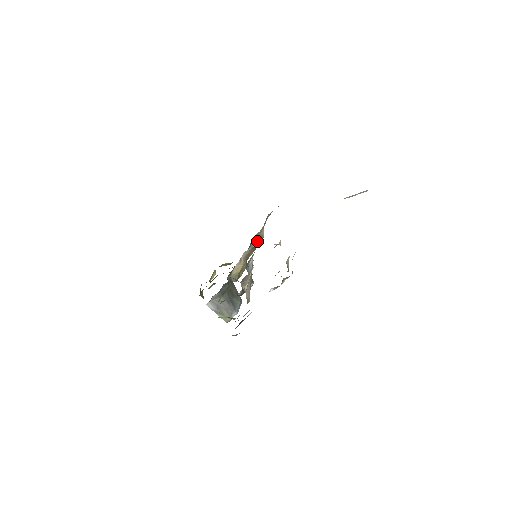
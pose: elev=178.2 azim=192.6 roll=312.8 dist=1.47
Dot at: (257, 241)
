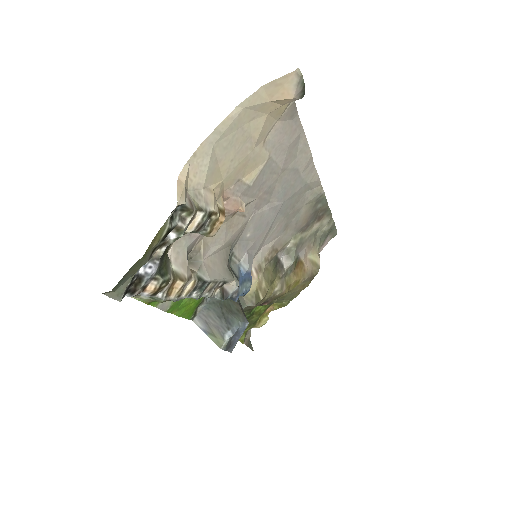
Dot at: (291, 259)
